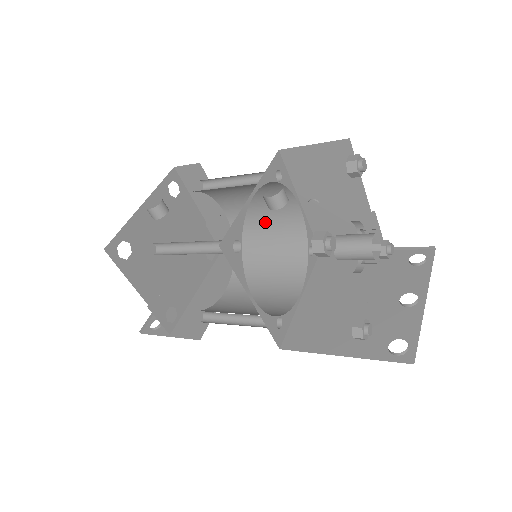
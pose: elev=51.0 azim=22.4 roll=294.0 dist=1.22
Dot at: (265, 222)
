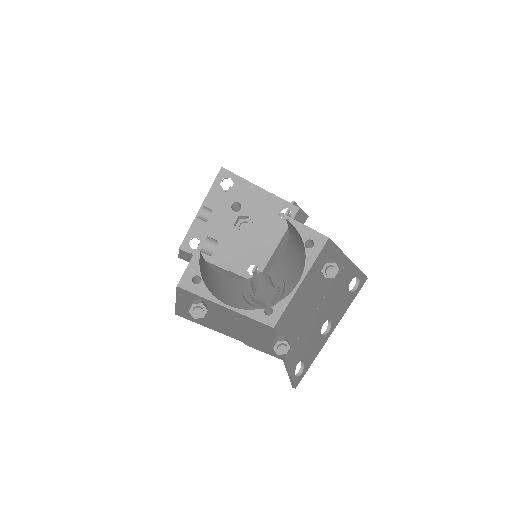
Dot at: occluded
